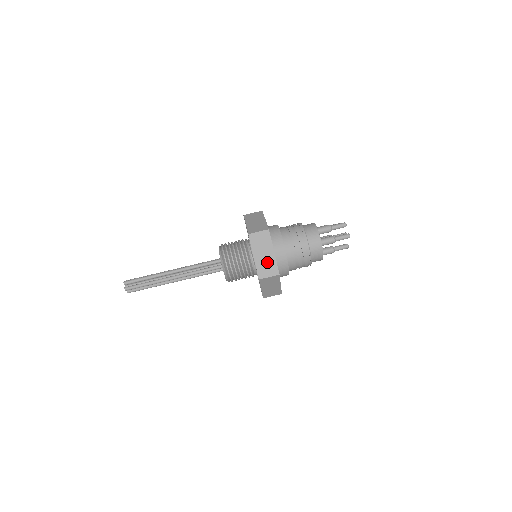
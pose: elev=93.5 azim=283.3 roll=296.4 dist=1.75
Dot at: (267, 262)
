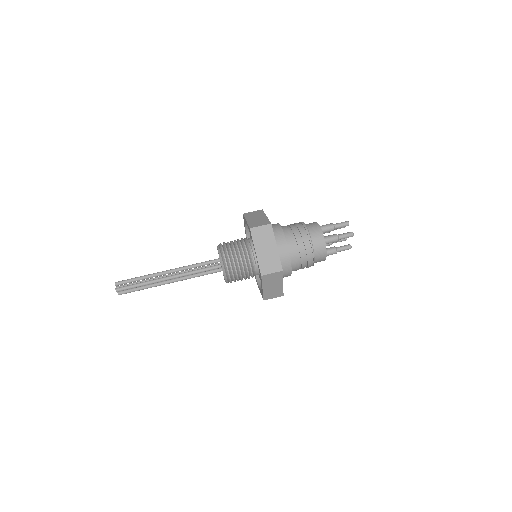
Dot at: (270, 257)
